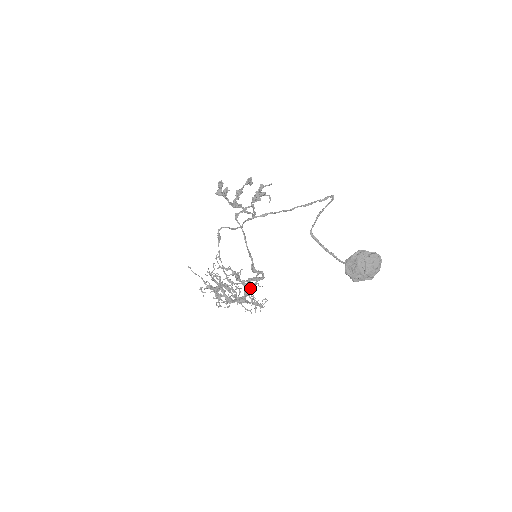
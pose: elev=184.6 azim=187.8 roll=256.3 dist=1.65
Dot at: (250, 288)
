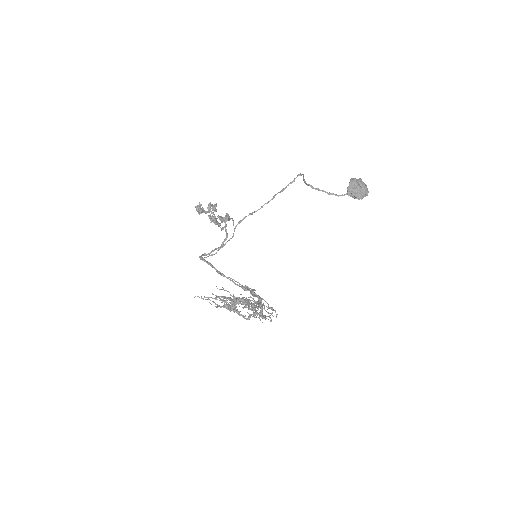
Dot at: occluded
